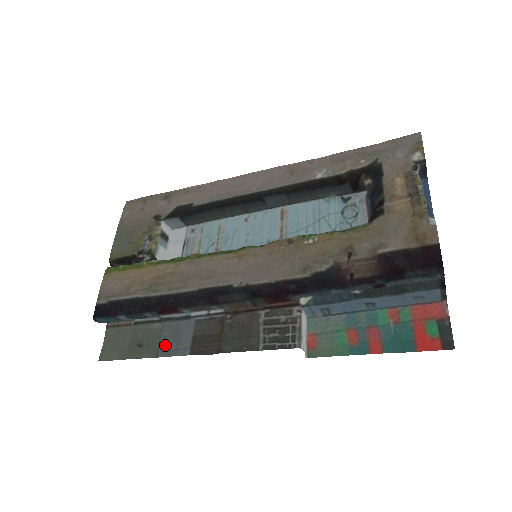
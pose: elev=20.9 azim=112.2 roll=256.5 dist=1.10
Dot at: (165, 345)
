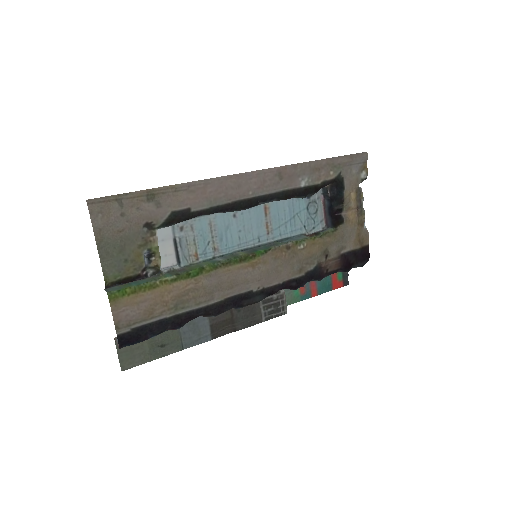
Dot at: (188, 339)
